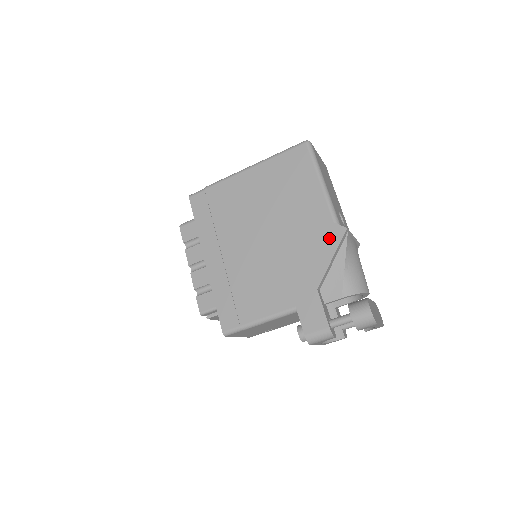
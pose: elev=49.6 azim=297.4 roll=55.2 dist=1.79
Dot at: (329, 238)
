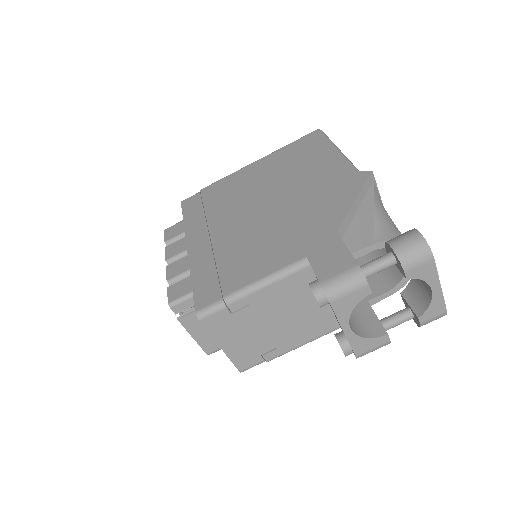
Dot at: (349, 184)
